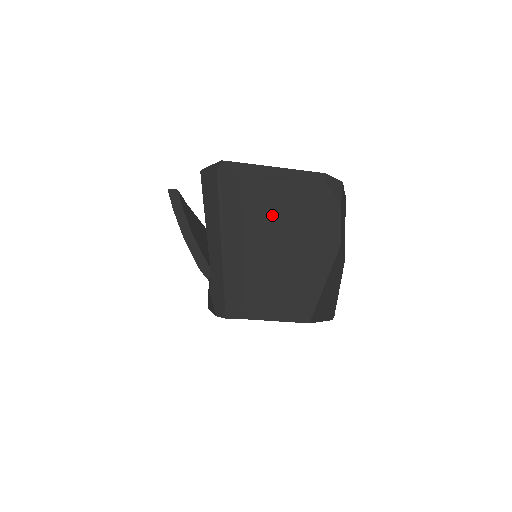
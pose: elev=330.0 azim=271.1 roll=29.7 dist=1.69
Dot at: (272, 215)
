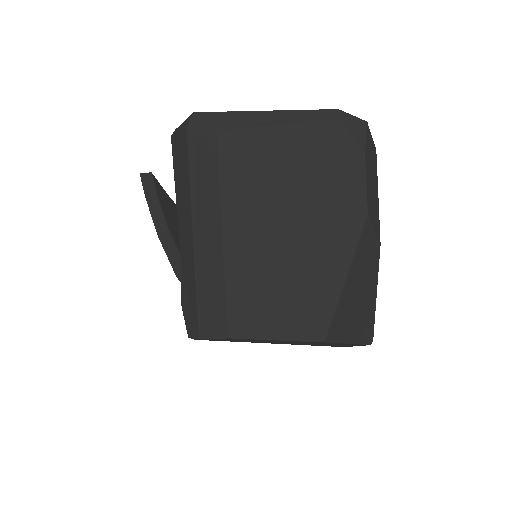
Dot at: (261, 178)
